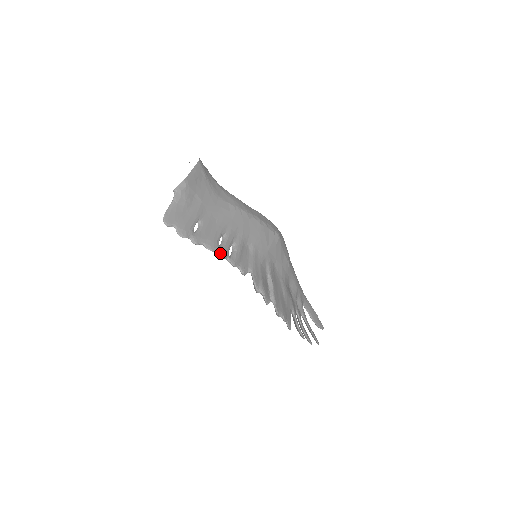
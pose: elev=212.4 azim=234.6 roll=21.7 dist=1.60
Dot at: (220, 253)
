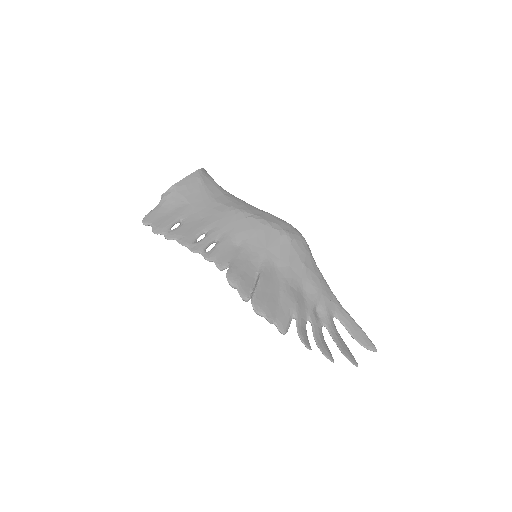
Dot at: (192, 247)
